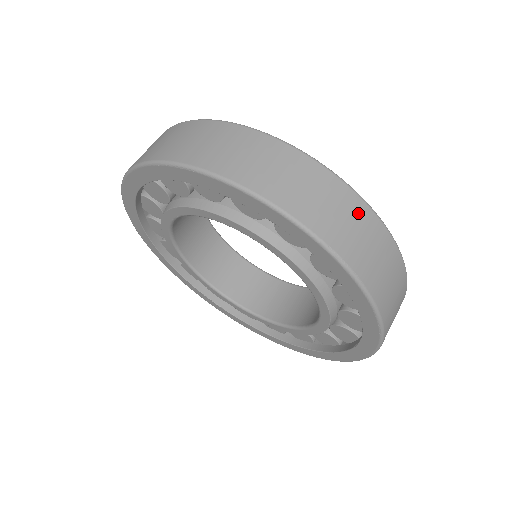
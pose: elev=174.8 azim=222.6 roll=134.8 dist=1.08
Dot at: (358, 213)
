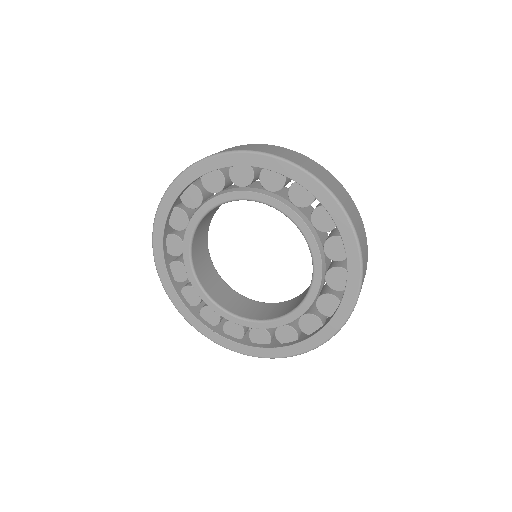
Dot at: (307, 159)
